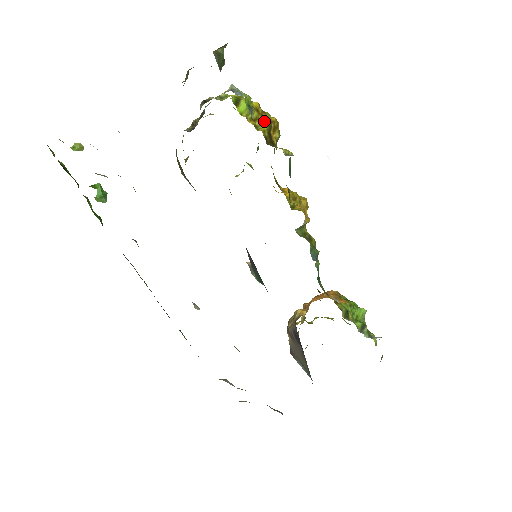
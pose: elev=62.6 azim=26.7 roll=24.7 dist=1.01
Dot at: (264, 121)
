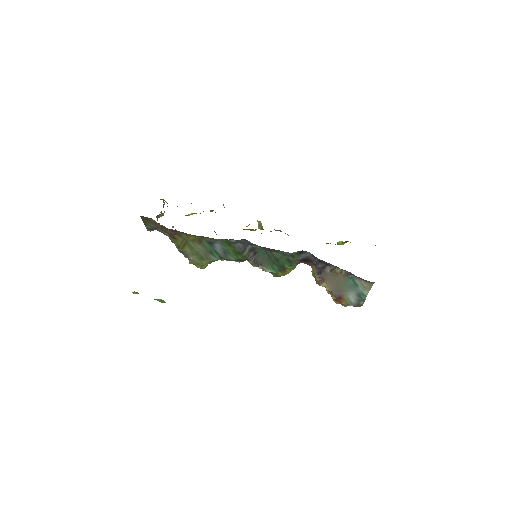
Dot at: (203, 211)
